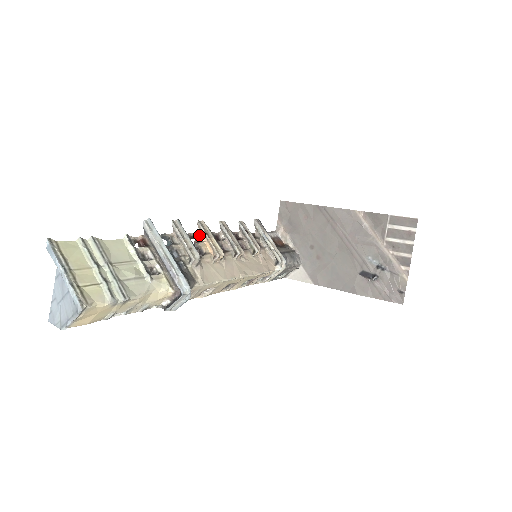
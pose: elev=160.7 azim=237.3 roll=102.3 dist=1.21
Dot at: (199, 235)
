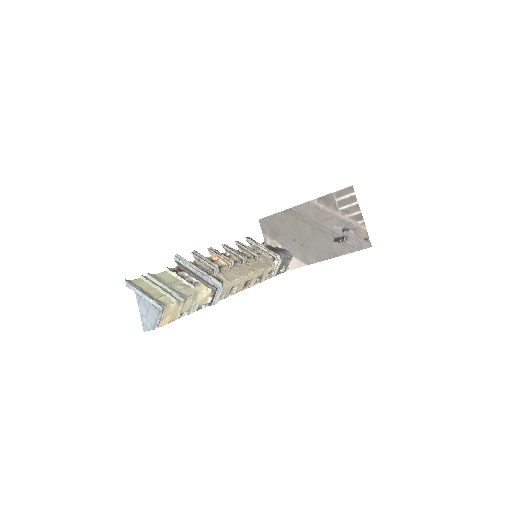
Dot at: (212, 257)
